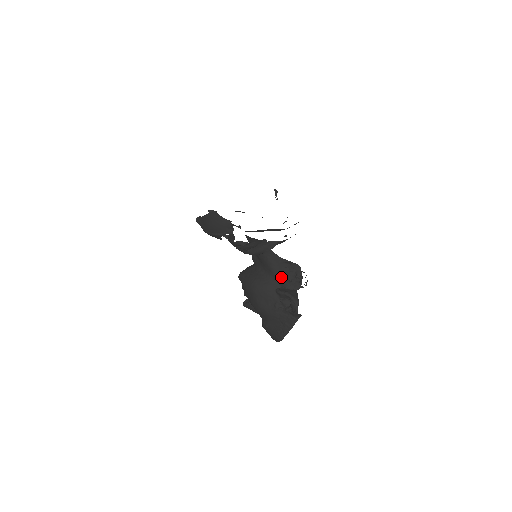
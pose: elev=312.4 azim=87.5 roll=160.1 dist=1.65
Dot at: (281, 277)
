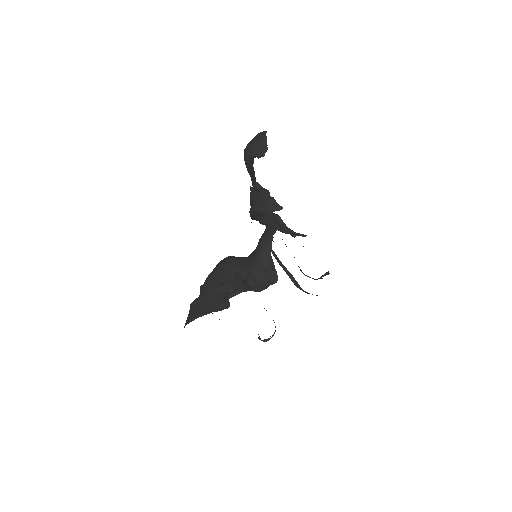
Dot at: (254, 271)
